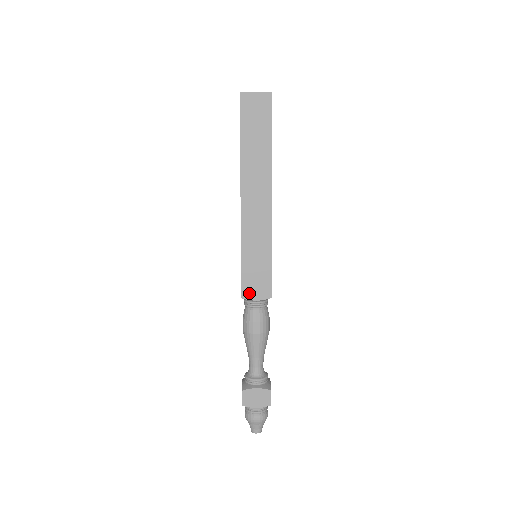
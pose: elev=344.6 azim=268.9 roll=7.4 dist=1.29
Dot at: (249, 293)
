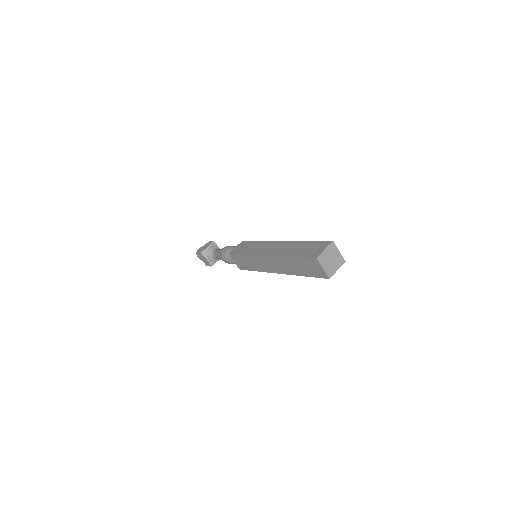
Dot at: occluded
